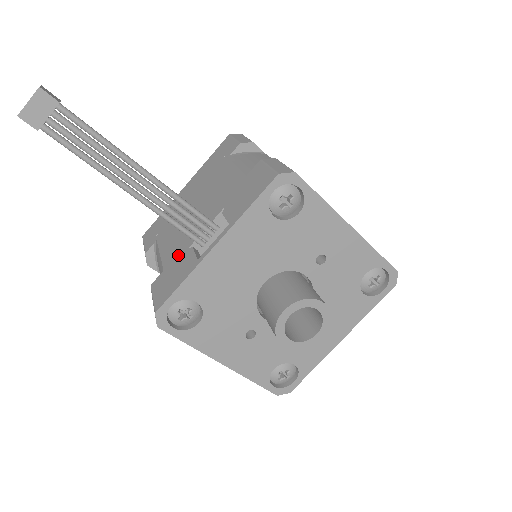
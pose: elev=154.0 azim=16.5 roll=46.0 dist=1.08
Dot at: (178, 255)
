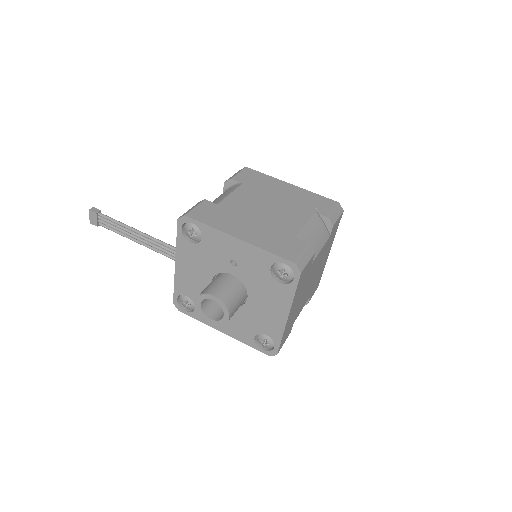
Dot at: occluded
